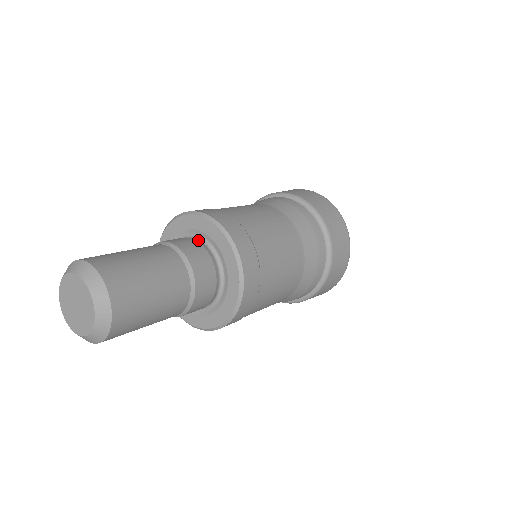
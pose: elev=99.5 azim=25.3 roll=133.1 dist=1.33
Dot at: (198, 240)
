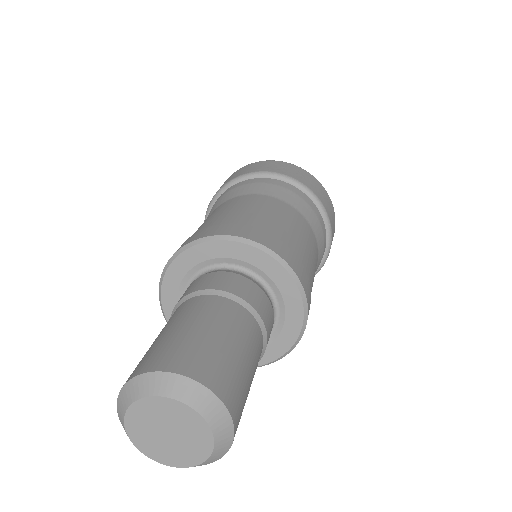
Dot at: (204, 274)
